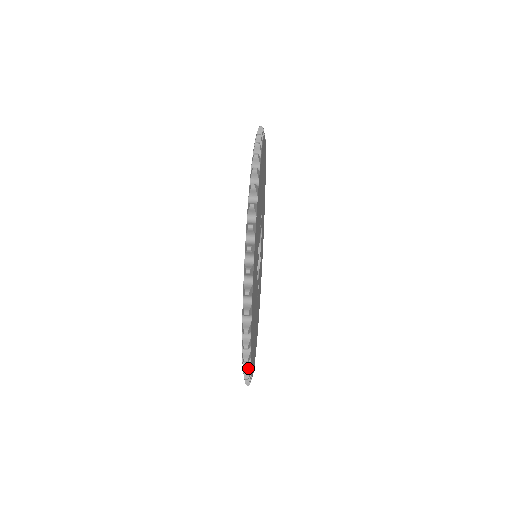
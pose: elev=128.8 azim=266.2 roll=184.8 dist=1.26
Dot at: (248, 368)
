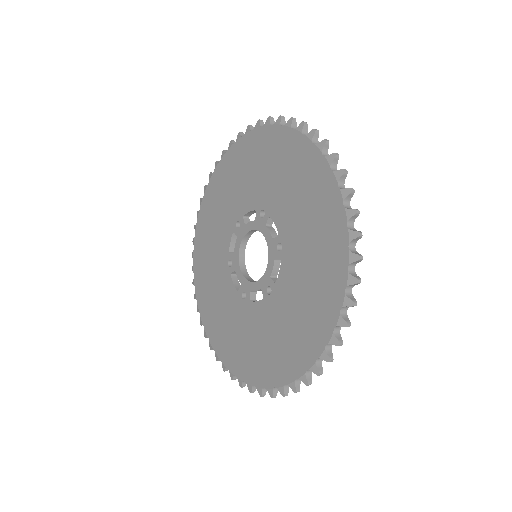
Dot at: (335, 154)
